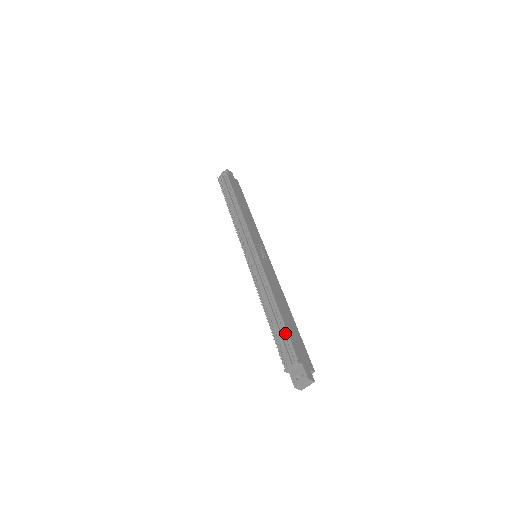
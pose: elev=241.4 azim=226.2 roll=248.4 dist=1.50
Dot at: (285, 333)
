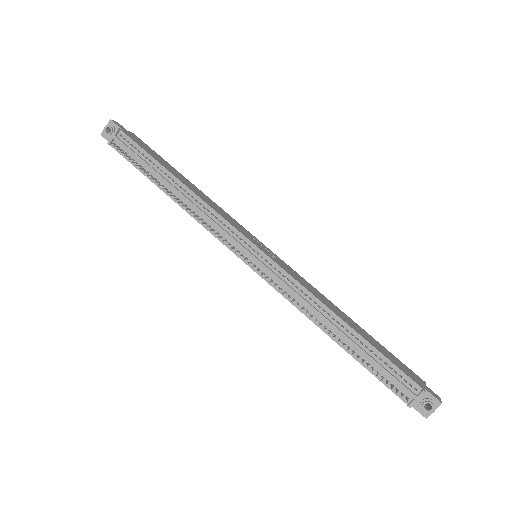
Dot at: (383, 359)
